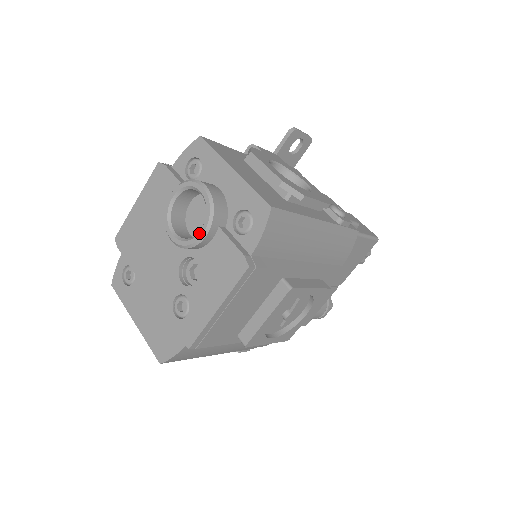
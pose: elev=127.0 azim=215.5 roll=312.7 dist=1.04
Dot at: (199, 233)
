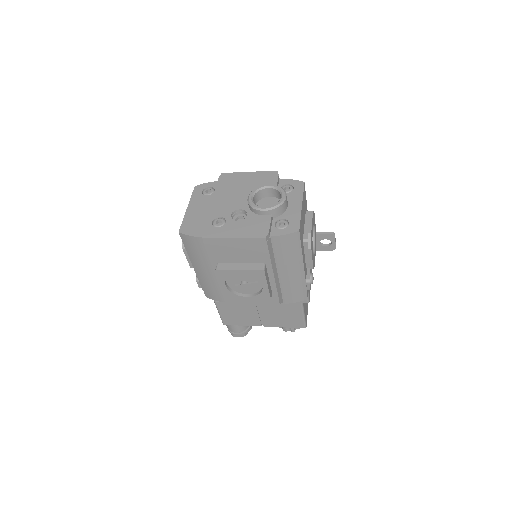
Dot at: (263, 207)
